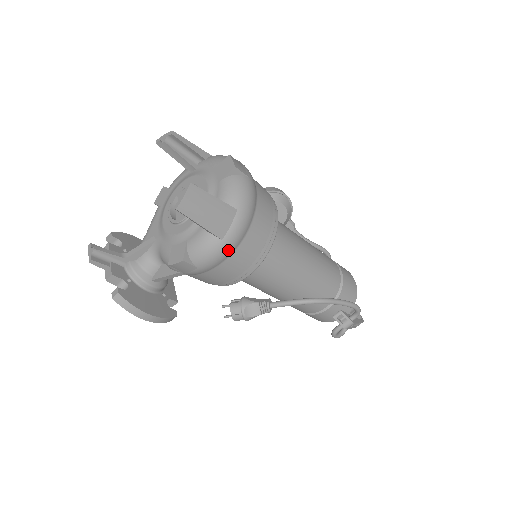
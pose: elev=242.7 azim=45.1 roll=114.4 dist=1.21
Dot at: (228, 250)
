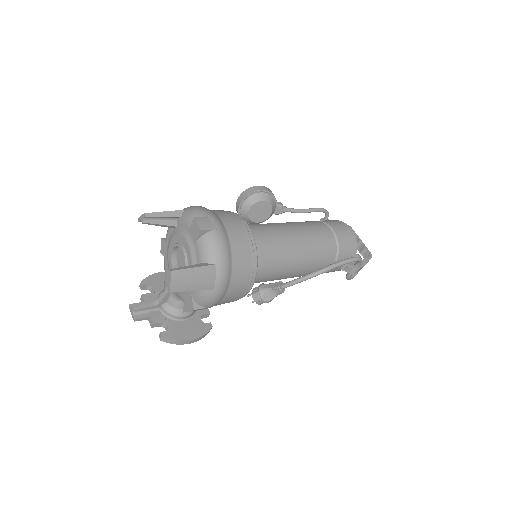
Dot at: (222, 292)
